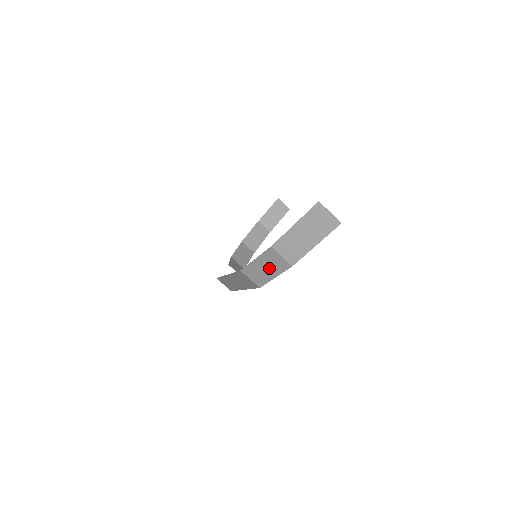
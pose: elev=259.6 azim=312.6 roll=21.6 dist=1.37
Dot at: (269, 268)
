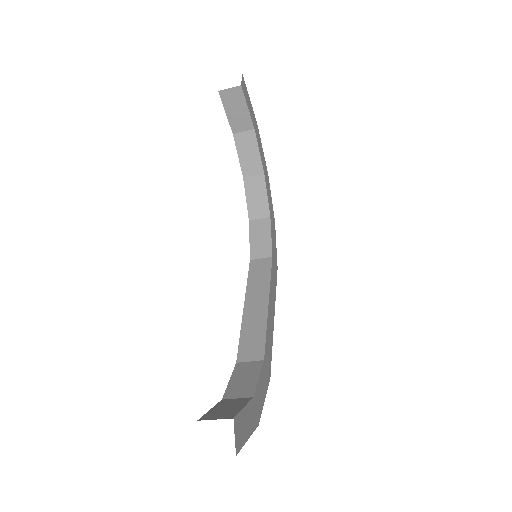
Dot at: occluded
